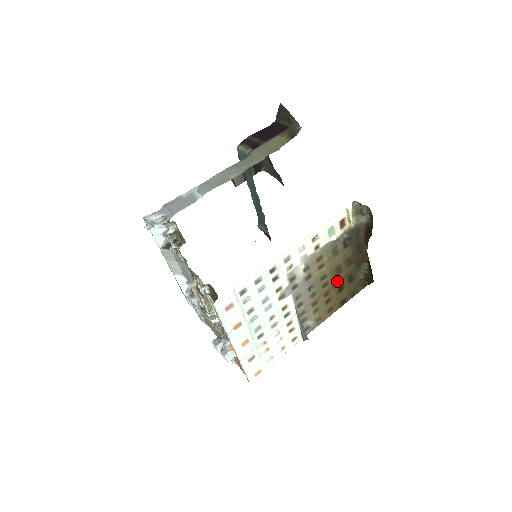
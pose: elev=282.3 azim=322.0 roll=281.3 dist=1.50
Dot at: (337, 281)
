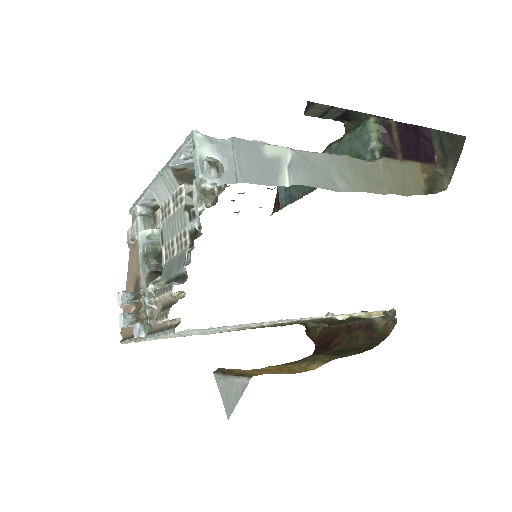
Dot at: occluded
